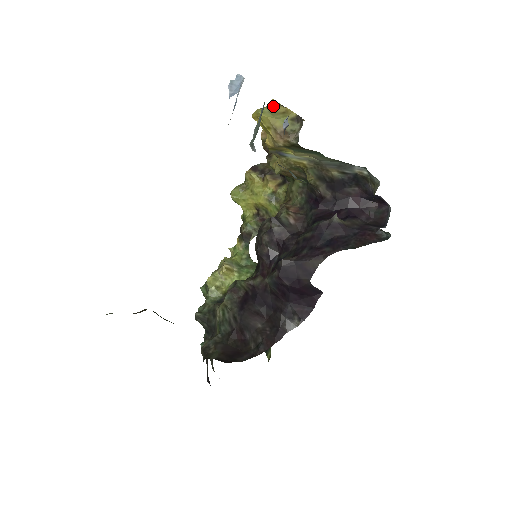
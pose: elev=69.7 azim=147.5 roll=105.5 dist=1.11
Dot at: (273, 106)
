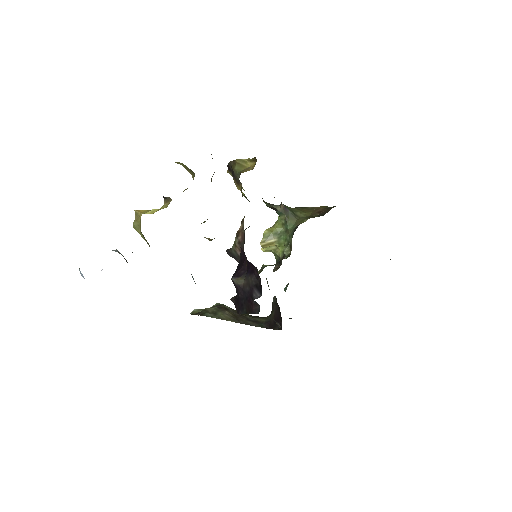
Dot at: (137, 216)
